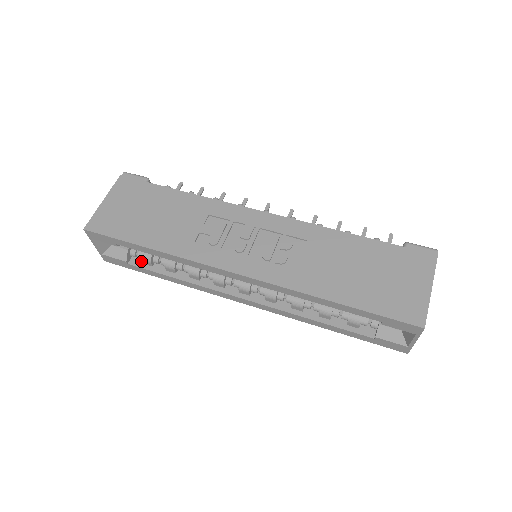
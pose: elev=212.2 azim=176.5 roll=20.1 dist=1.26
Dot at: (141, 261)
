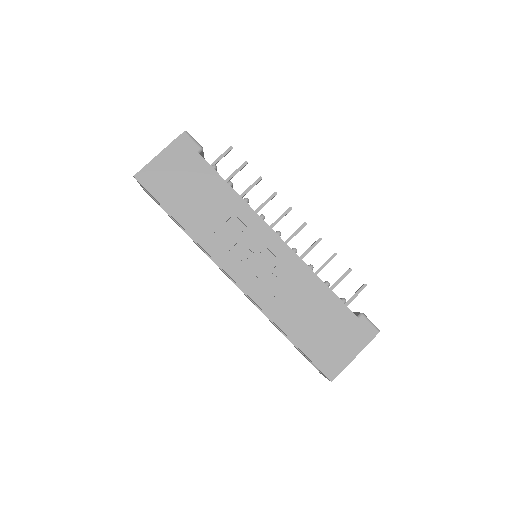
Dot at: occluded
